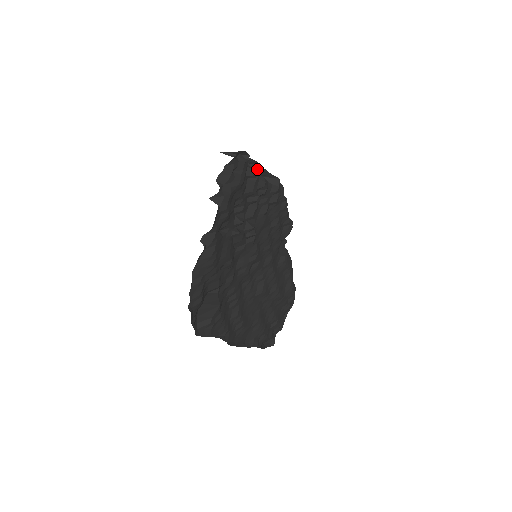
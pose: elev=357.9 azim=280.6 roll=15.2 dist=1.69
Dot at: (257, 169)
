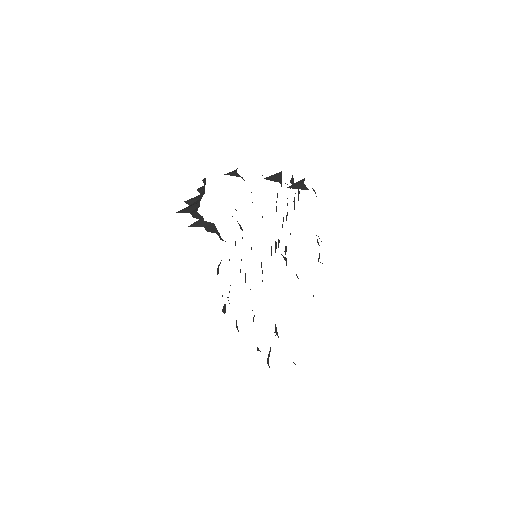
Dot at: (294, 183)
